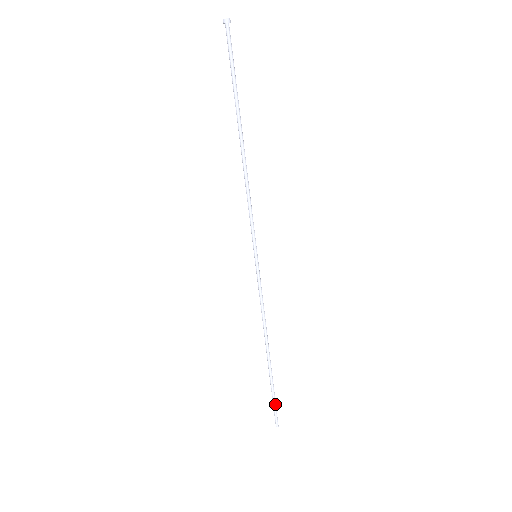
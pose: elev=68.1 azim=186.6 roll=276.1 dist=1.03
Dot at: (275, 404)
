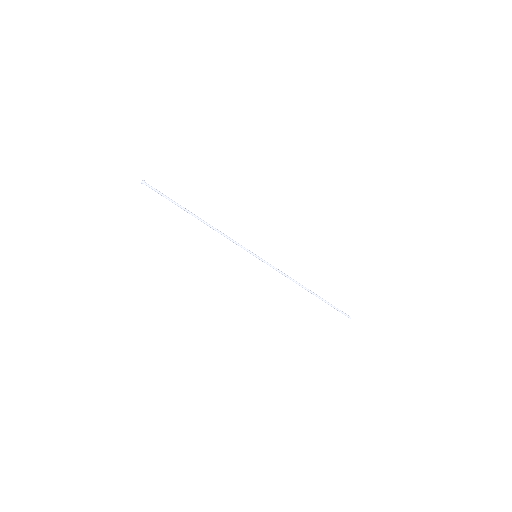
Dot at: (338, 309)
